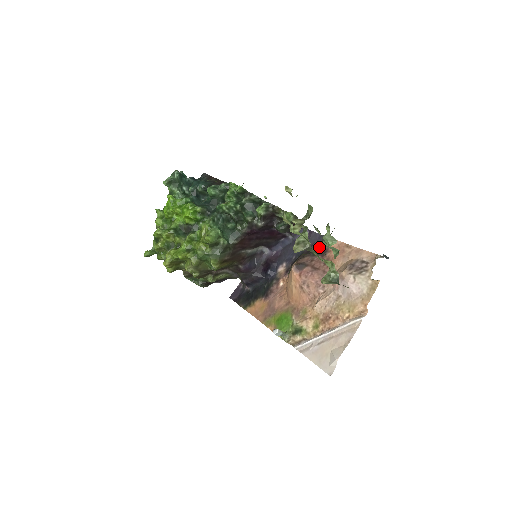
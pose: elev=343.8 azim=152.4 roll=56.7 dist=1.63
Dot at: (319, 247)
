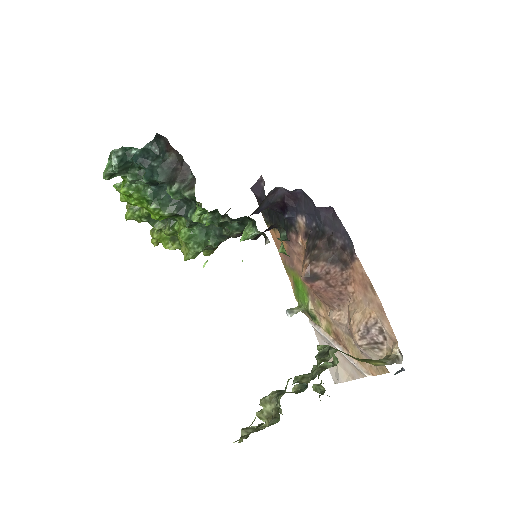
Dot at: (341, 248)
